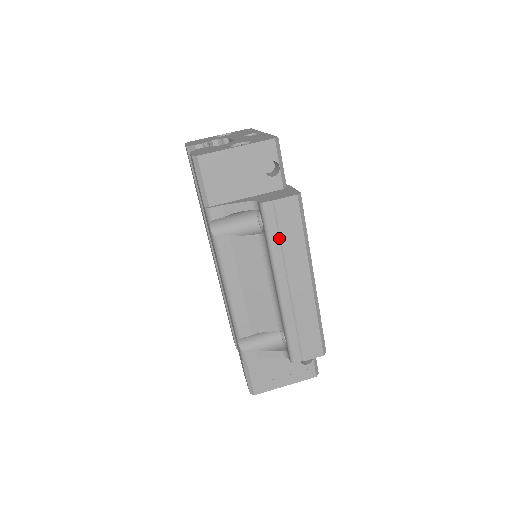
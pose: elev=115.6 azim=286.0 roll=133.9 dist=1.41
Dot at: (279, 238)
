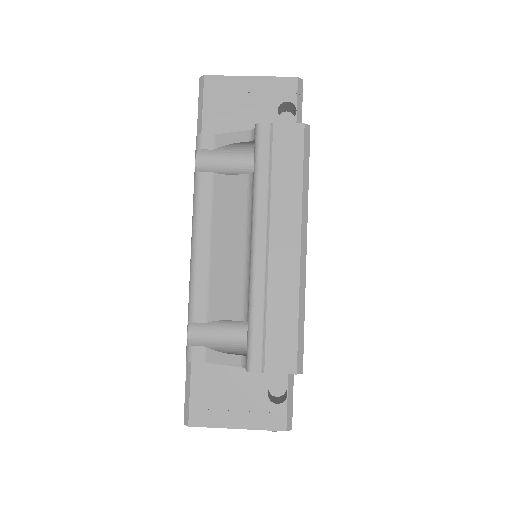
Dot at: (269, 174)
